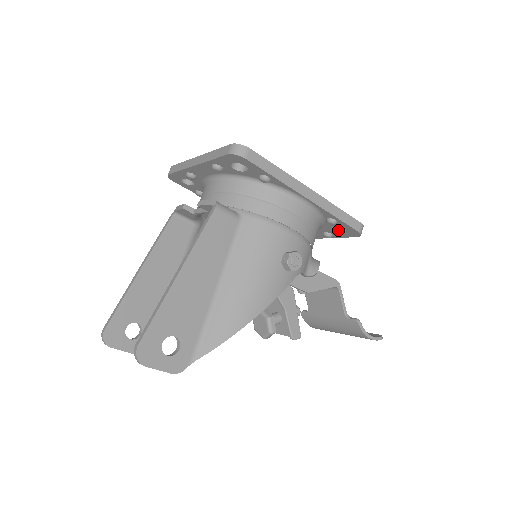
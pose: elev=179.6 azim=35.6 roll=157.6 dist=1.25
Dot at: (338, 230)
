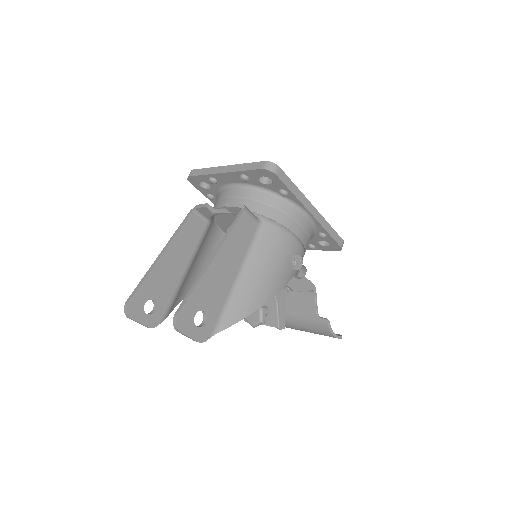
Dot at: (322, 244)
